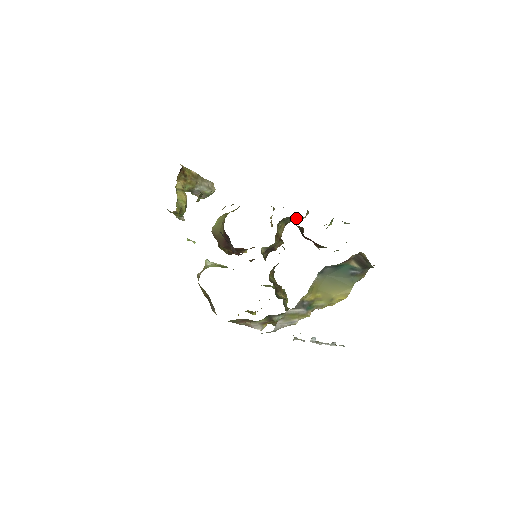
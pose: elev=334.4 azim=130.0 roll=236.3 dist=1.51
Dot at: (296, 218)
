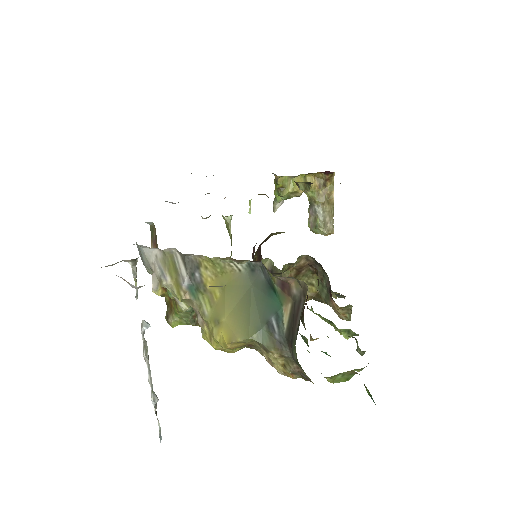
Dot at: occluded
